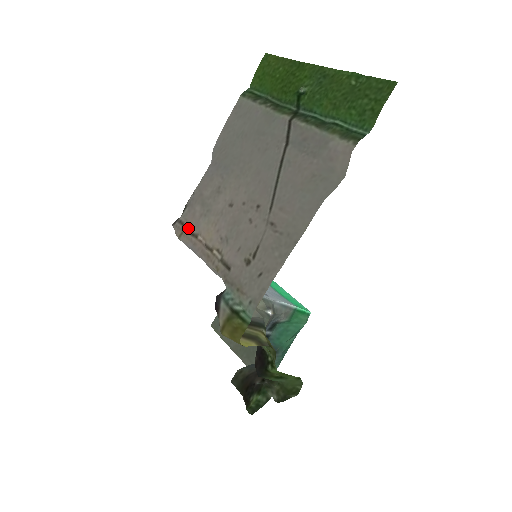
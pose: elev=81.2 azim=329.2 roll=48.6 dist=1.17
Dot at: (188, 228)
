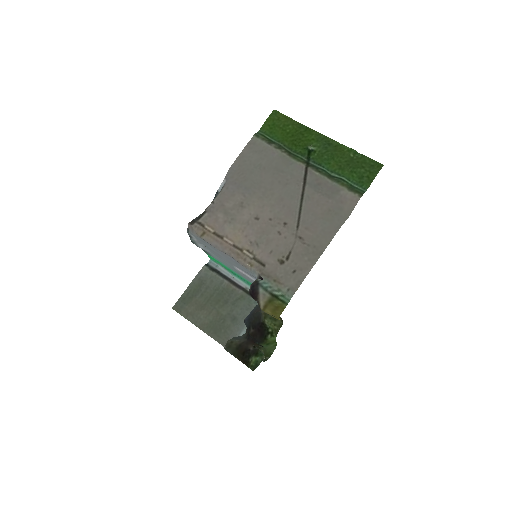
Dot at: (211, 230)
